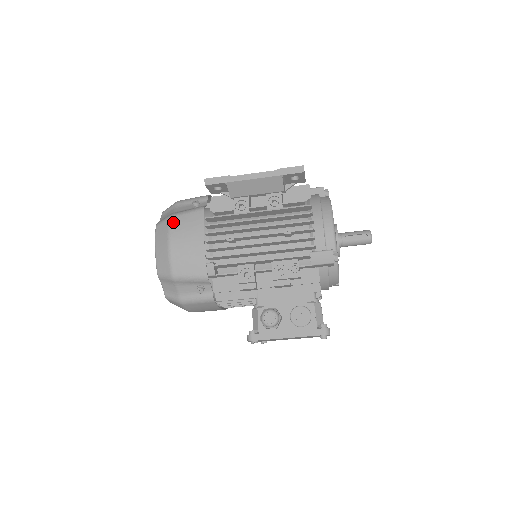
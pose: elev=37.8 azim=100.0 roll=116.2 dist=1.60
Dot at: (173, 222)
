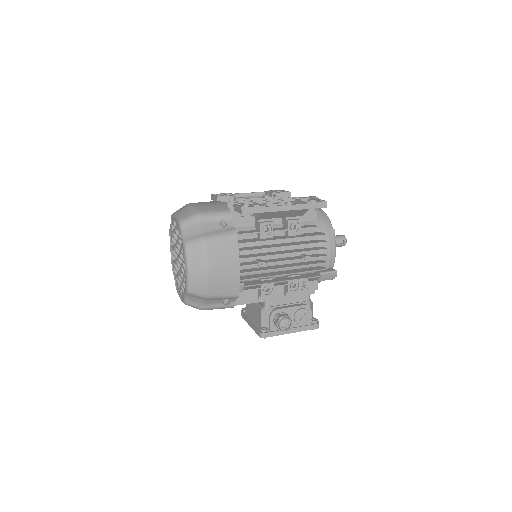
Dot at: (209, 247)
